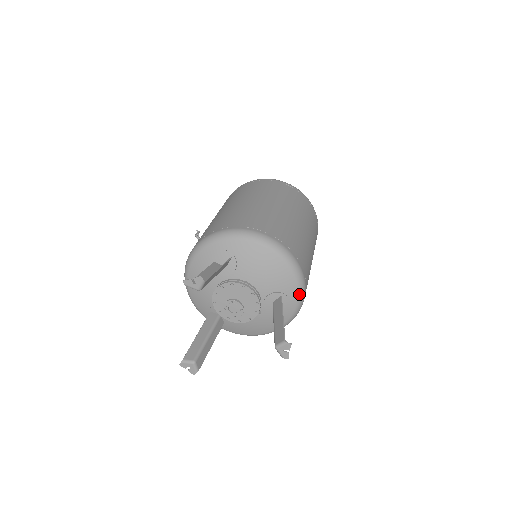
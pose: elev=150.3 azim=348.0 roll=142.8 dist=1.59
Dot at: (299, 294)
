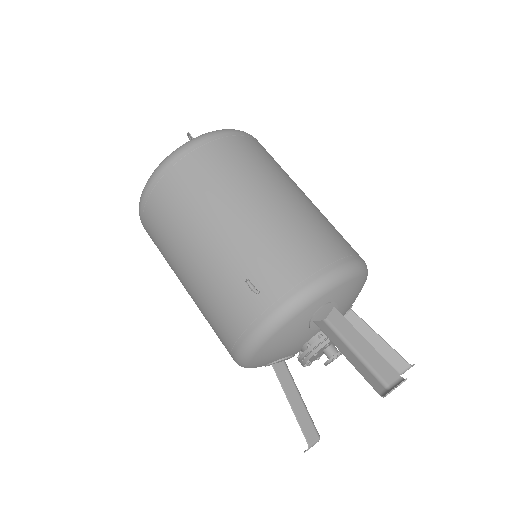
Dot at: occluded
